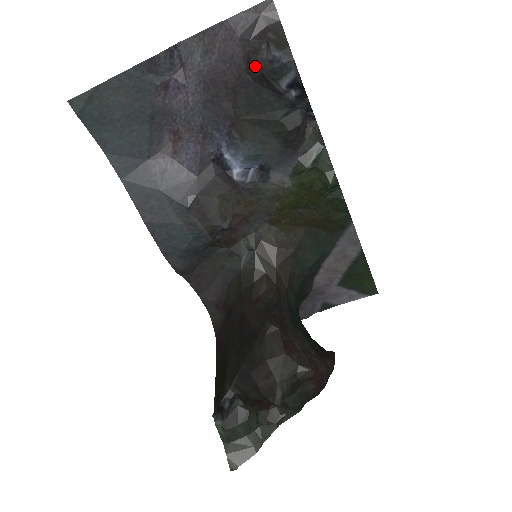
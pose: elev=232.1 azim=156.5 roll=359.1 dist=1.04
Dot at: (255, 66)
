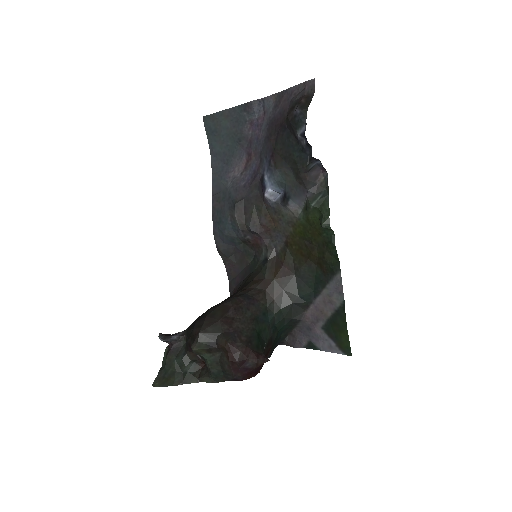
Dot at: (289, 118)
